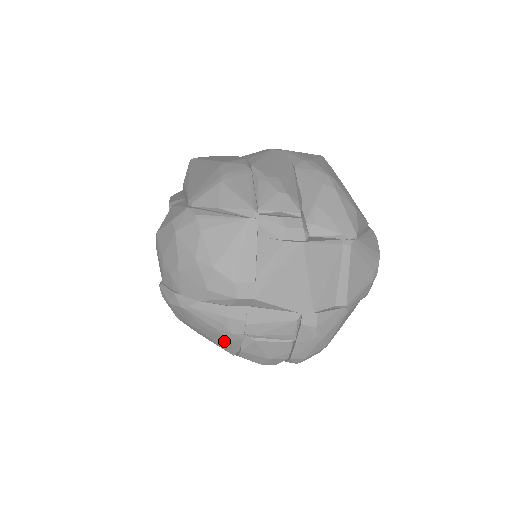
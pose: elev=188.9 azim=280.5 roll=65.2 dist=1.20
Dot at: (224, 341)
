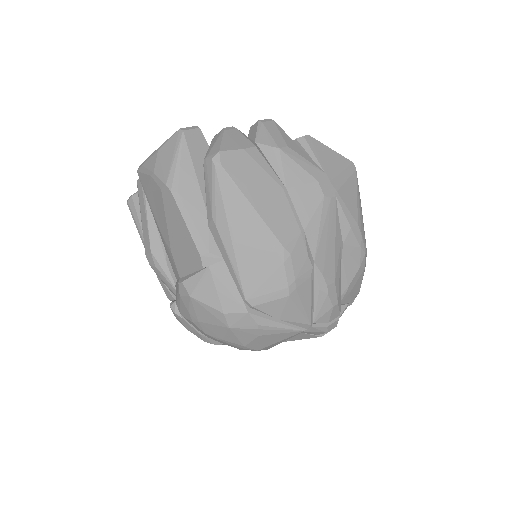
Dot at: occluded
